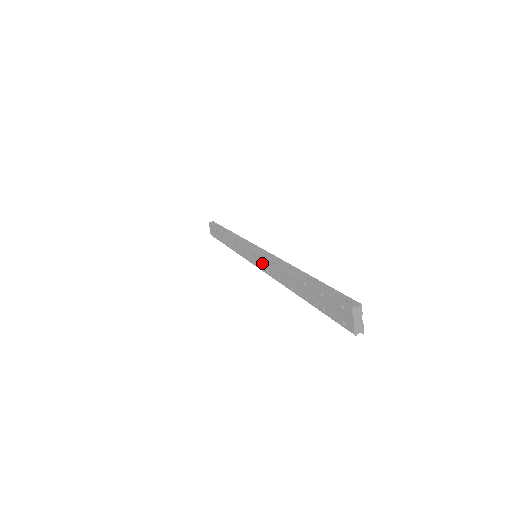
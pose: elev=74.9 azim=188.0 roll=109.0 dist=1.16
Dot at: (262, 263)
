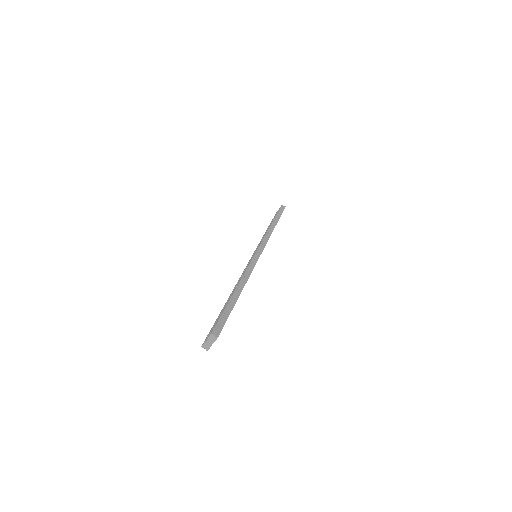
Dot at: occluded
